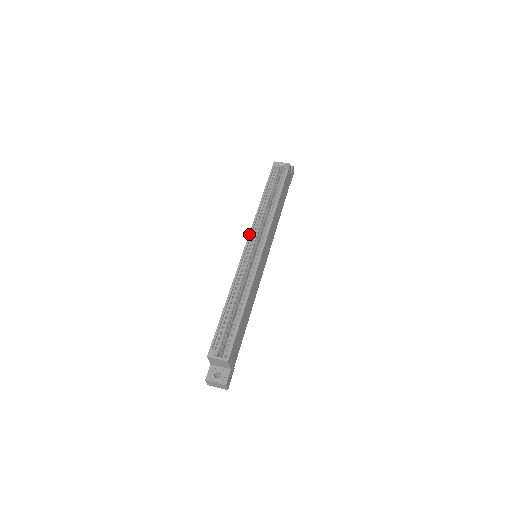
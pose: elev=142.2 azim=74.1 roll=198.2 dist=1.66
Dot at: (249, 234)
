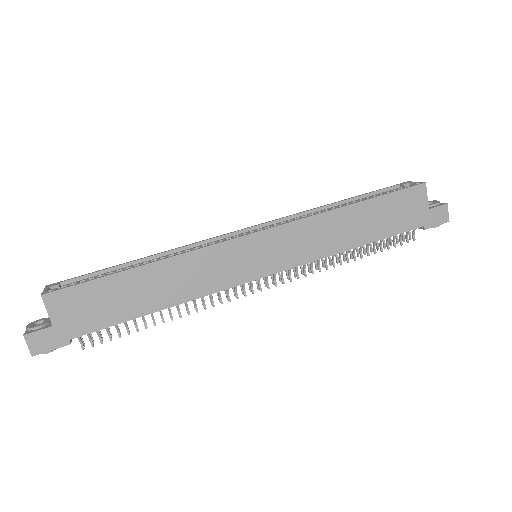
Dot at: (266, 222)
